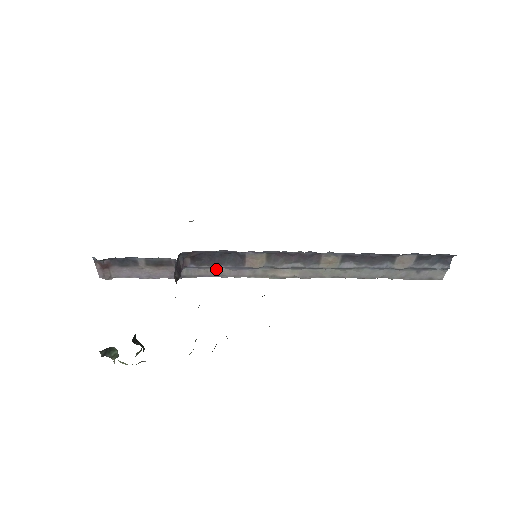
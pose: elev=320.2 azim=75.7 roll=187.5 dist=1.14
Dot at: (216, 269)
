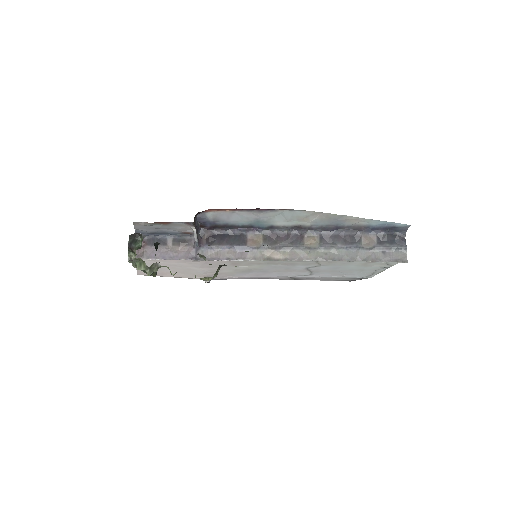
Dot at: (224, 251)
